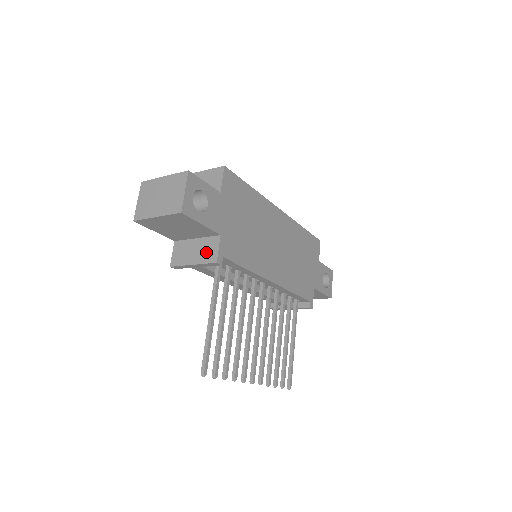
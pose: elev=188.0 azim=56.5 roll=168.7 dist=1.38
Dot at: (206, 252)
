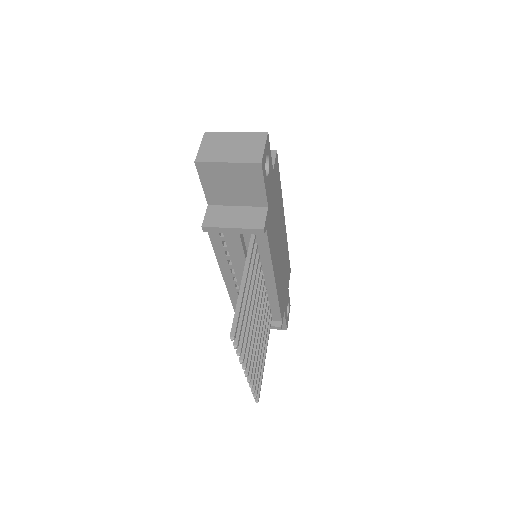
Dot at: (250, 219)
